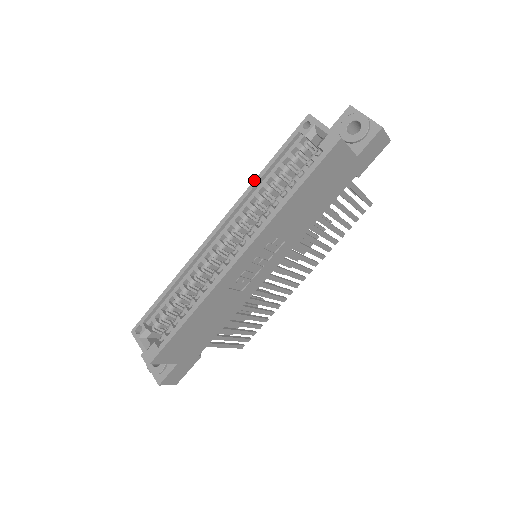
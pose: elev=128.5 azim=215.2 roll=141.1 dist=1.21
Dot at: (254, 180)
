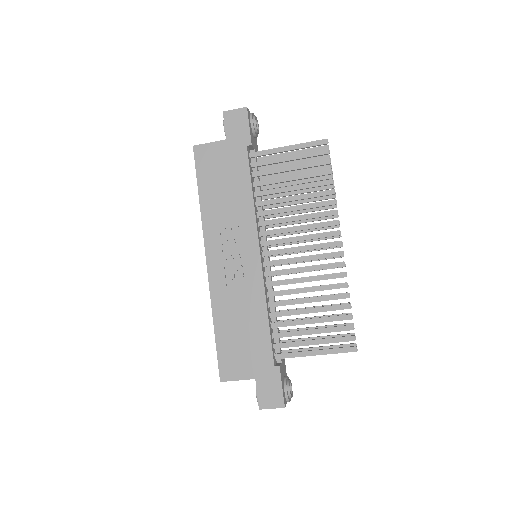
Dot at: occluded
